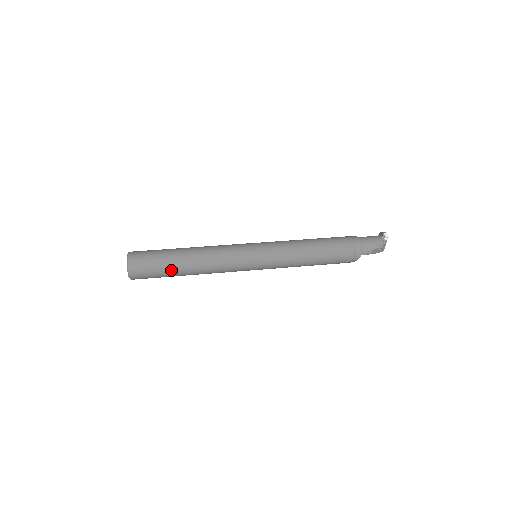
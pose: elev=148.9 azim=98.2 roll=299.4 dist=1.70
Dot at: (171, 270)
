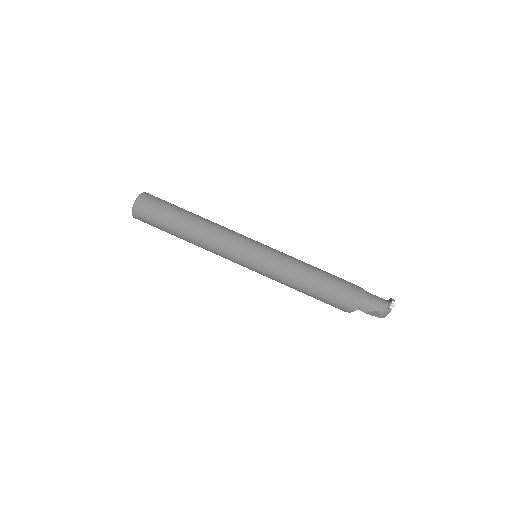
Dot at: (170, 227)
